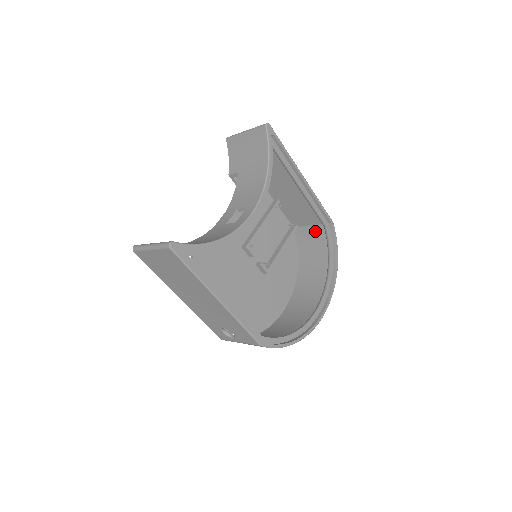
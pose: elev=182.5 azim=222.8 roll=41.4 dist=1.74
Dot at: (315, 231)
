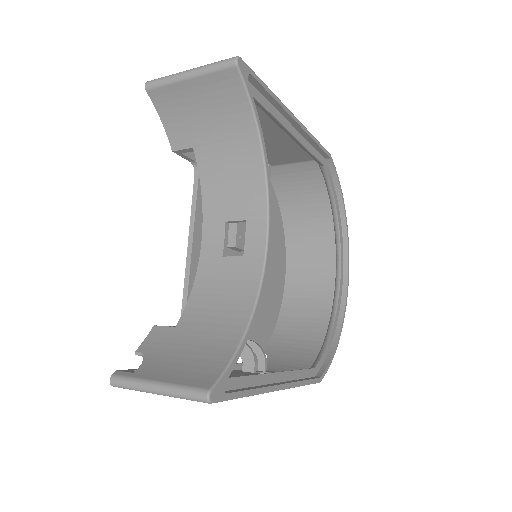
Dot at: (302, 169)
